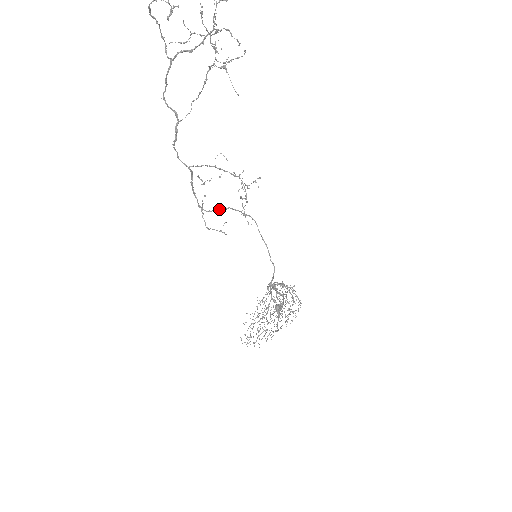
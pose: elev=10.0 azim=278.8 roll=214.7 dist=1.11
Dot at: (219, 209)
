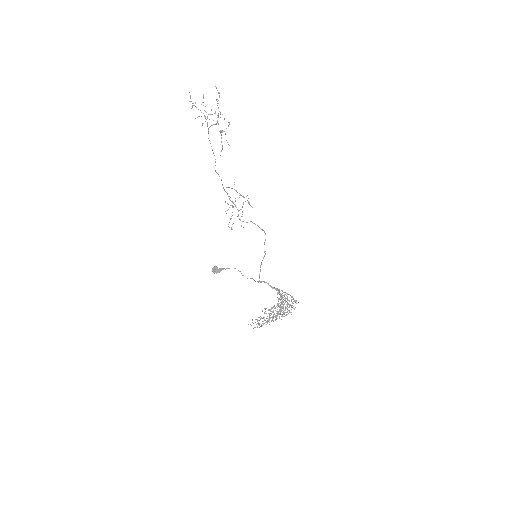
Dot at: occluded
